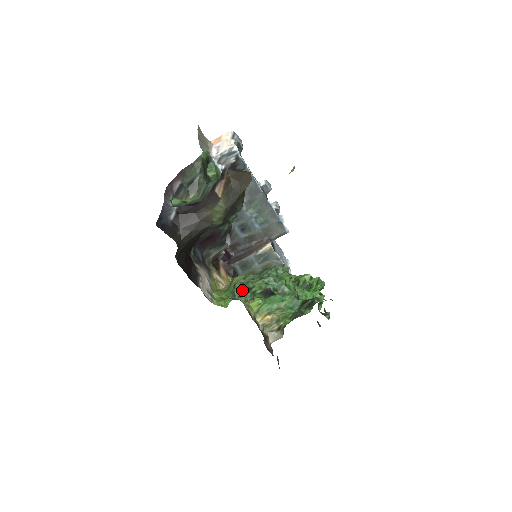
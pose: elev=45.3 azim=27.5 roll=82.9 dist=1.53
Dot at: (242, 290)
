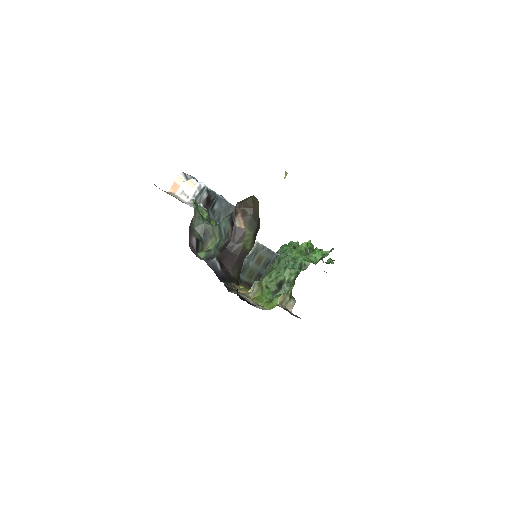
Dot at: (276, 286)
